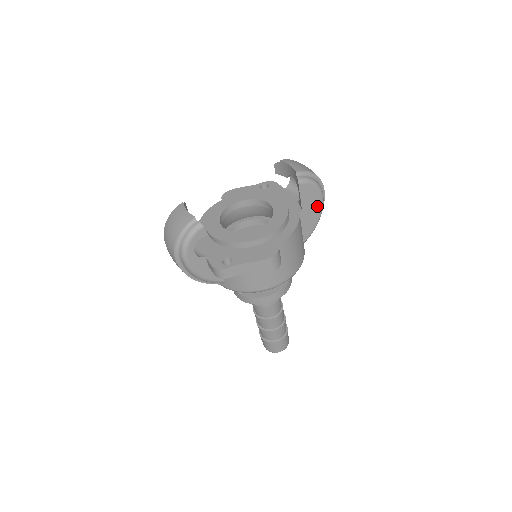
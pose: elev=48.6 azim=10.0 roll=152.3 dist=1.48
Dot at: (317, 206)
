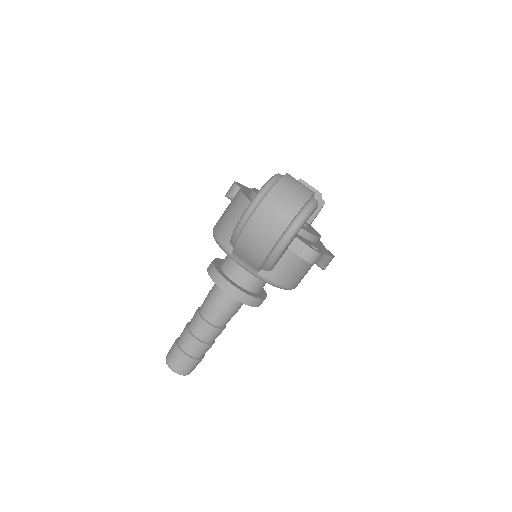
Dot at: occluded
